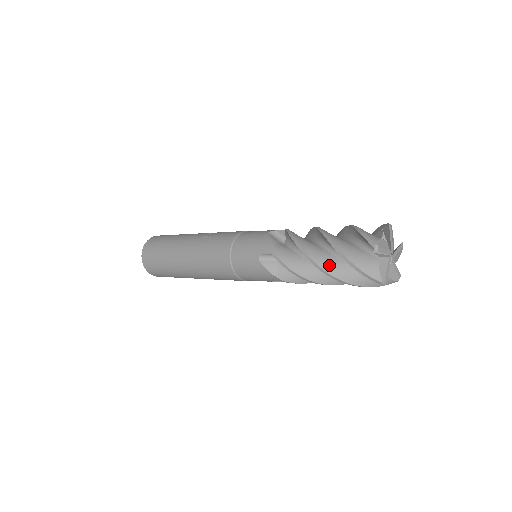
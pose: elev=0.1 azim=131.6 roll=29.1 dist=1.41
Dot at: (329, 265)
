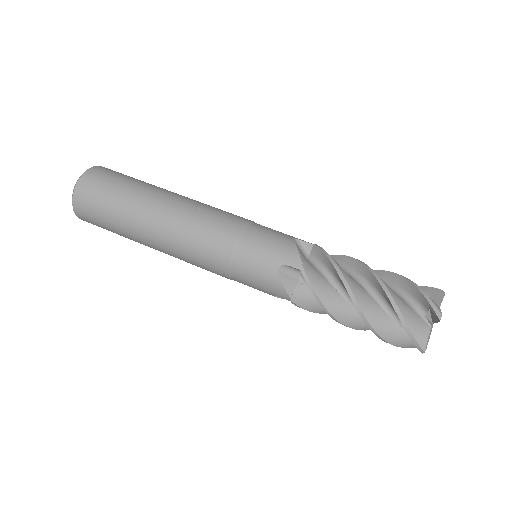
Dot at: (371, 311)
